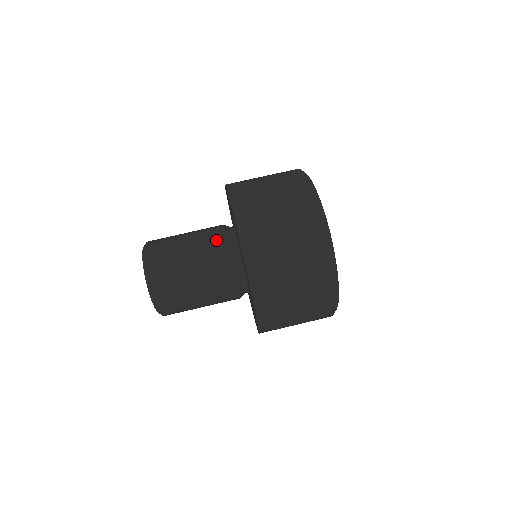
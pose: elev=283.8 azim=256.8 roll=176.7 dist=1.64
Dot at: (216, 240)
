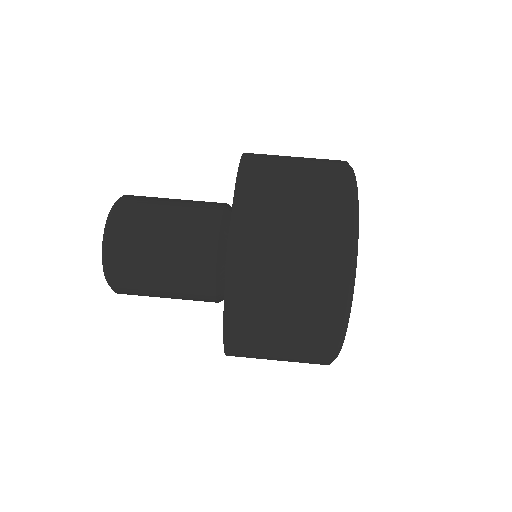
Dot at: (202, 260)
